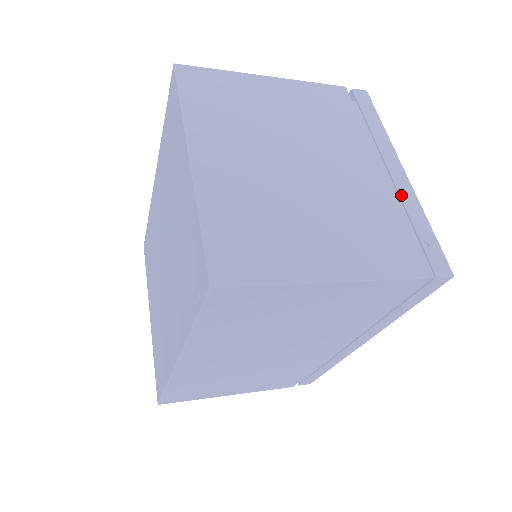
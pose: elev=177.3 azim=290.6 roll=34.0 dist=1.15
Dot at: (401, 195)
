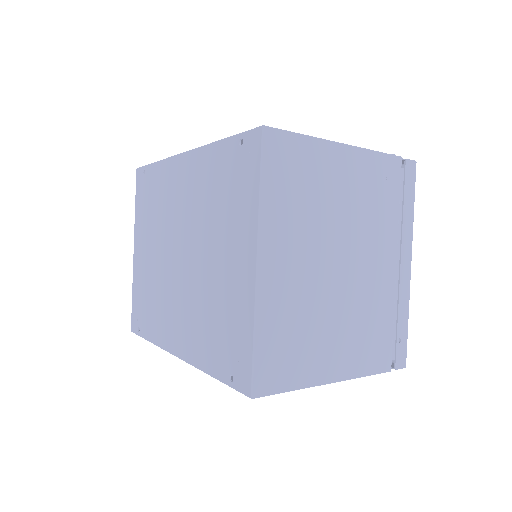
Dot at: (400, 292)
